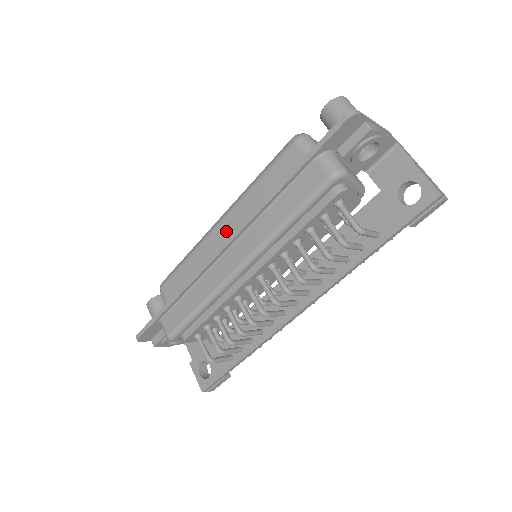
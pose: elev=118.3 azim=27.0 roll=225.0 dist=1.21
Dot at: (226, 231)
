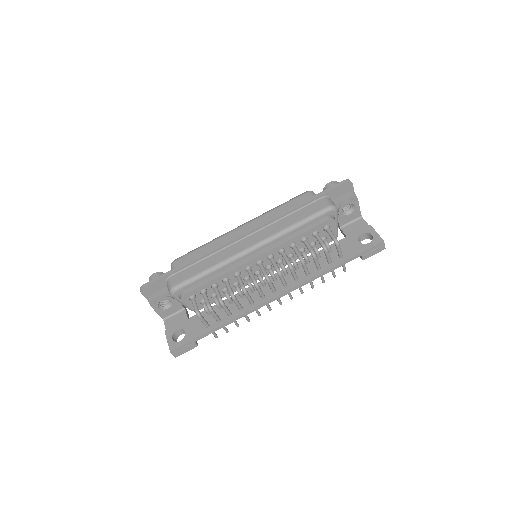
Dot at: occluded
